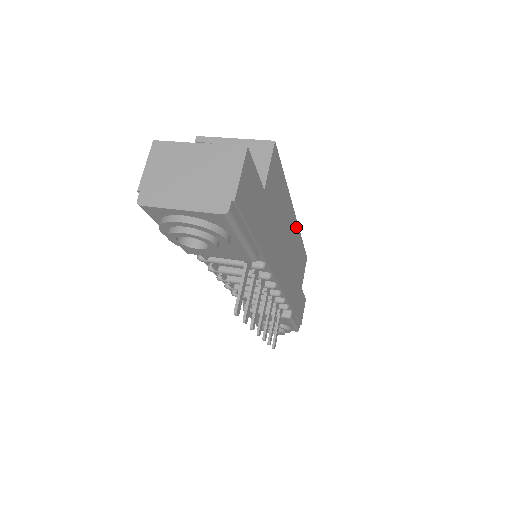
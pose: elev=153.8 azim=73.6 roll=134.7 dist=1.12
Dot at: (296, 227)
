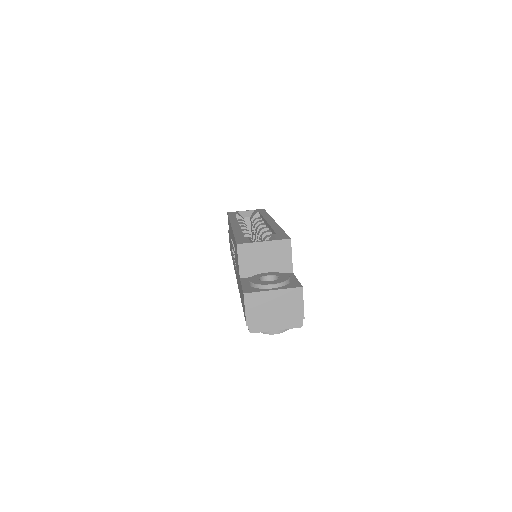
Dot at: occluded
